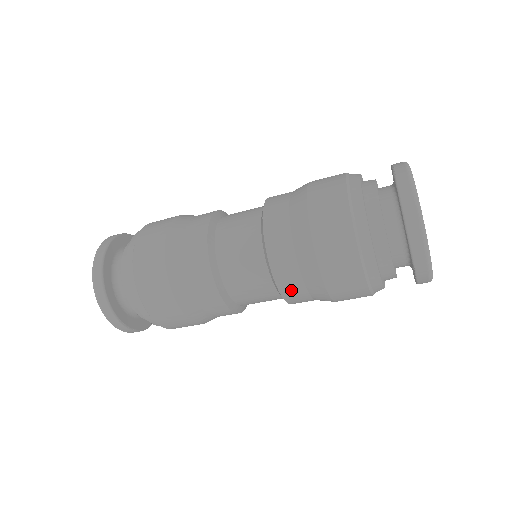
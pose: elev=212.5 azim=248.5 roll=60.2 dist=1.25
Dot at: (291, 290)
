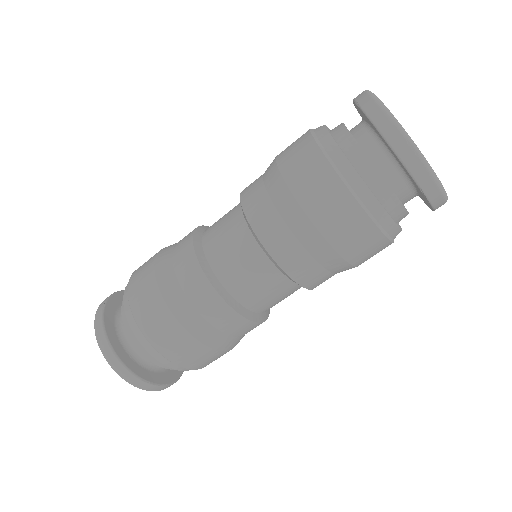
Dot at: (304, 272)
